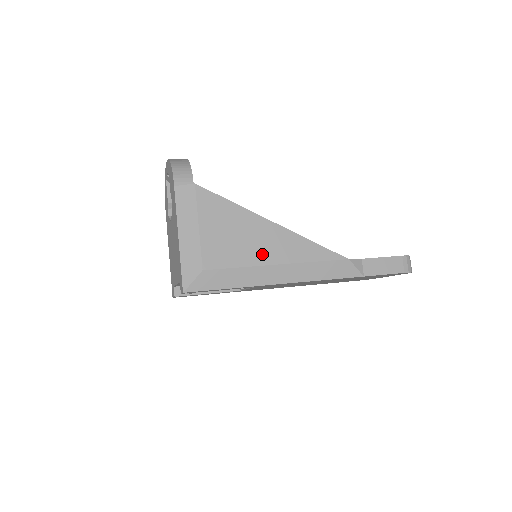
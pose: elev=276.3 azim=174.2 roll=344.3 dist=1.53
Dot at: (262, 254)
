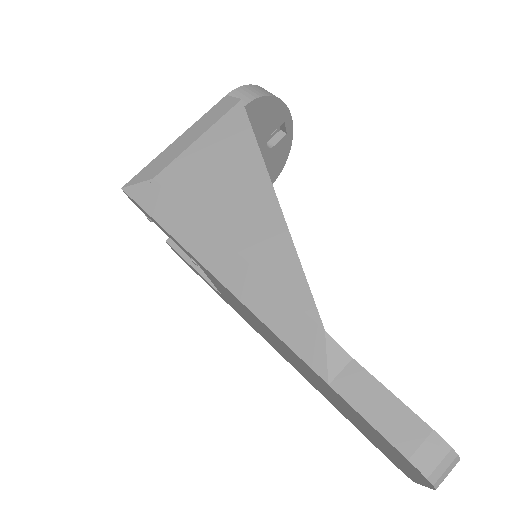
Dot at: (224, 217)
